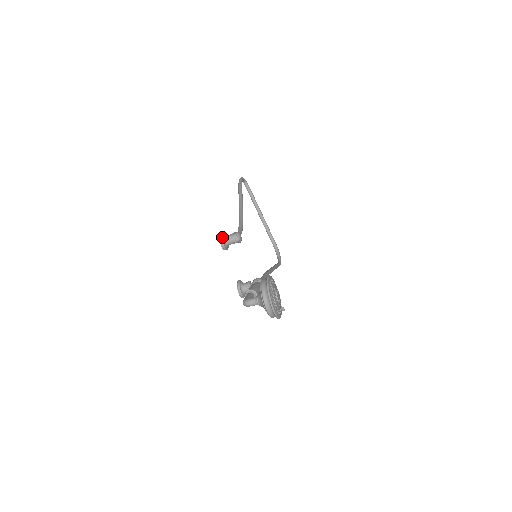
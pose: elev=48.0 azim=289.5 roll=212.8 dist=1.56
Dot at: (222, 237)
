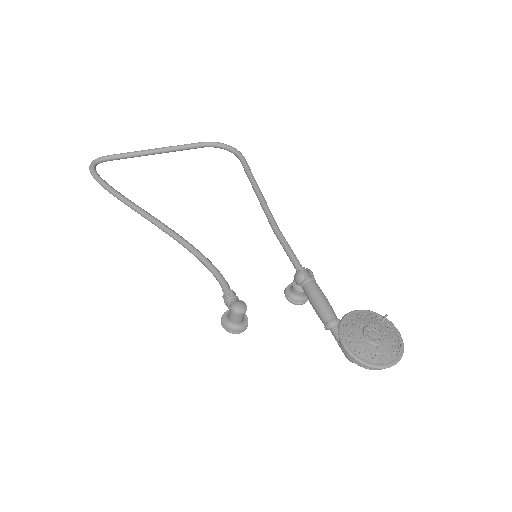
Dot at: (231, 329)
